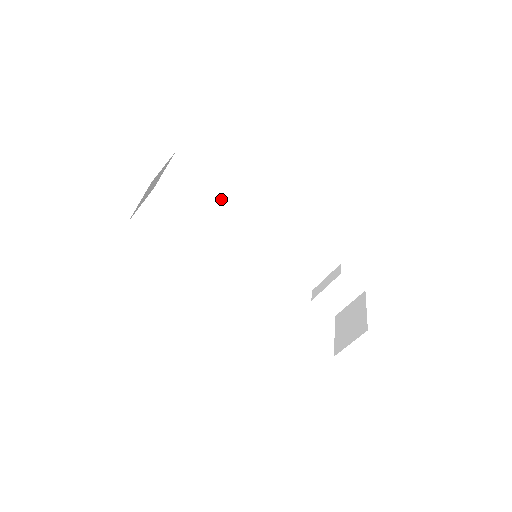
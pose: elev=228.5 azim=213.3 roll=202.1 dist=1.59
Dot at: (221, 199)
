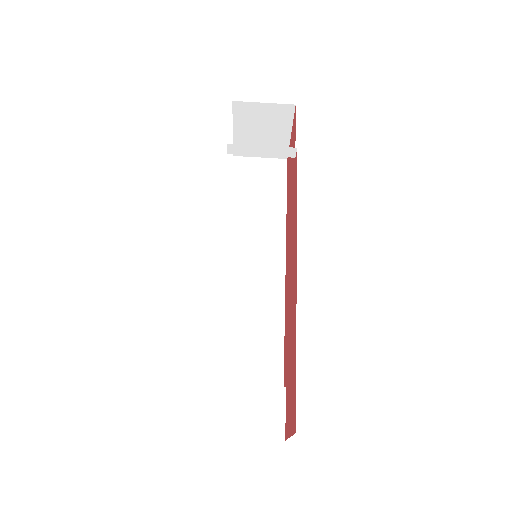
Dot at: (268, 217)
